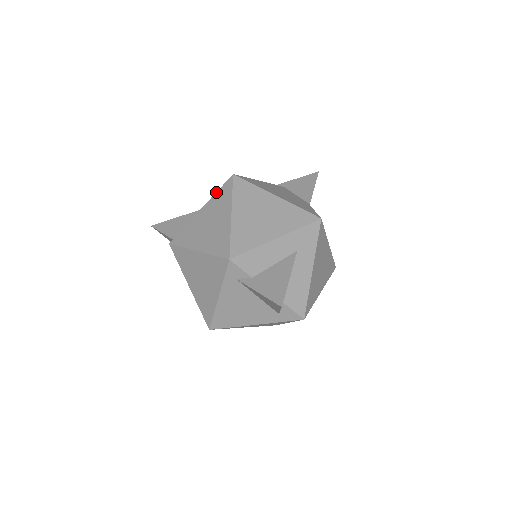
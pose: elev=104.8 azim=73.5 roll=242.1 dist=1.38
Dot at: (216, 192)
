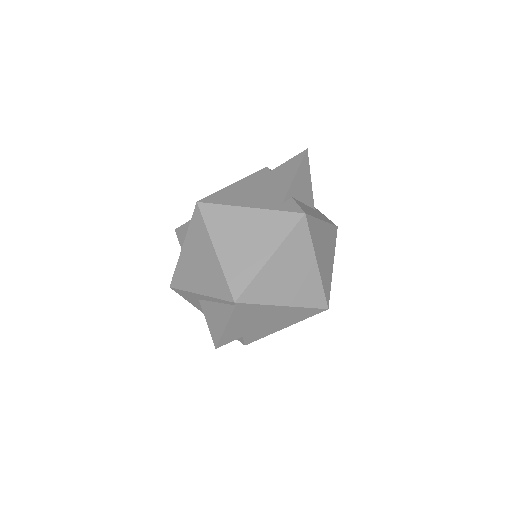
Dot at: occluded
